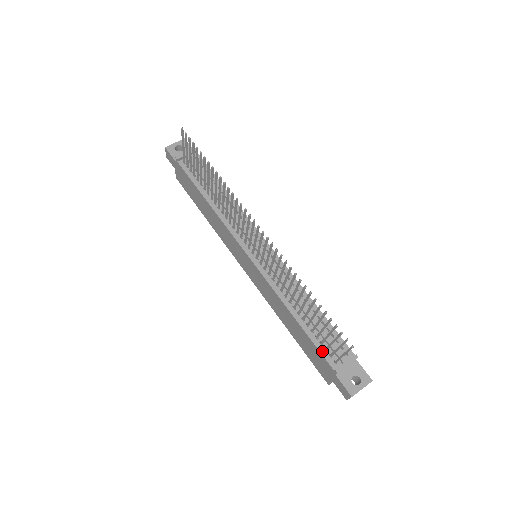
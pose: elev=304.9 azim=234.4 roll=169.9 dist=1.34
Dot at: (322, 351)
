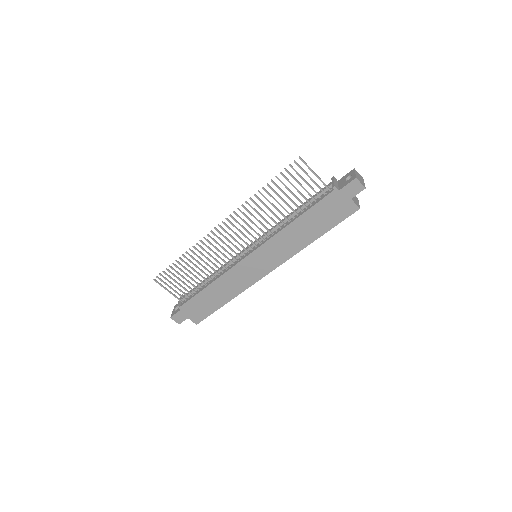
Dot at: (320, 200)
